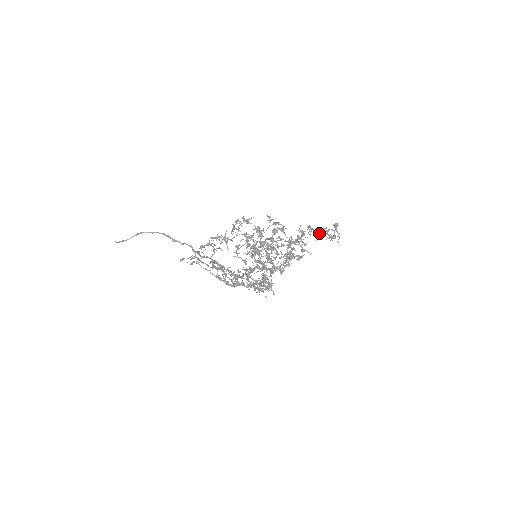
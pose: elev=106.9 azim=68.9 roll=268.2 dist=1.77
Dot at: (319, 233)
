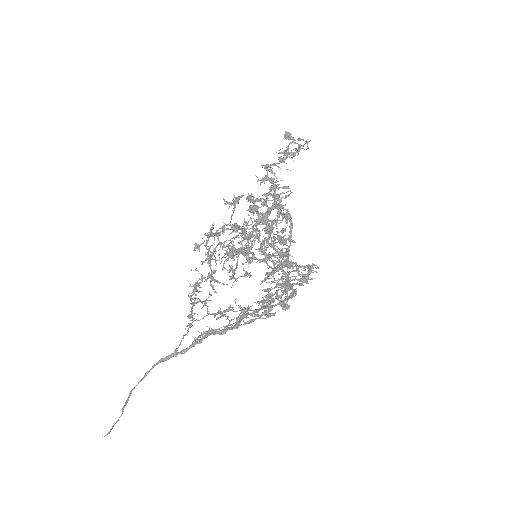
Dot at: (283, 161)
